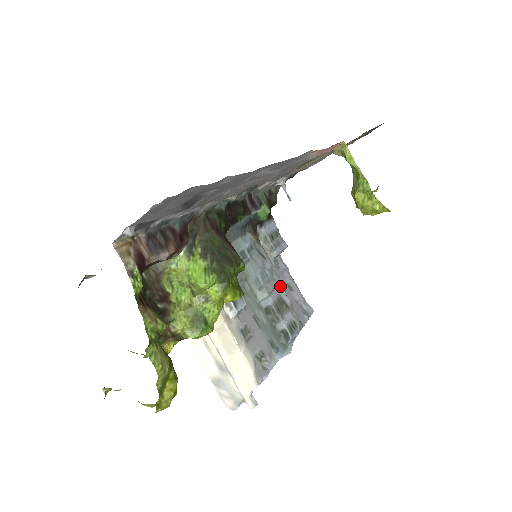
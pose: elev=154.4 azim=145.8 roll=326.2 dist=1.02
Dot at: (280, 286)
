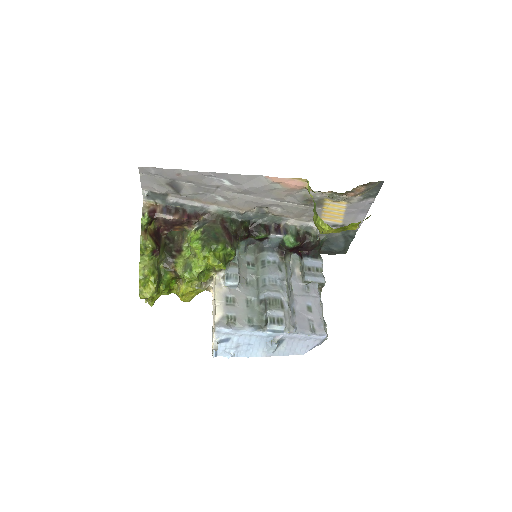
Dot at: (283, 292)
